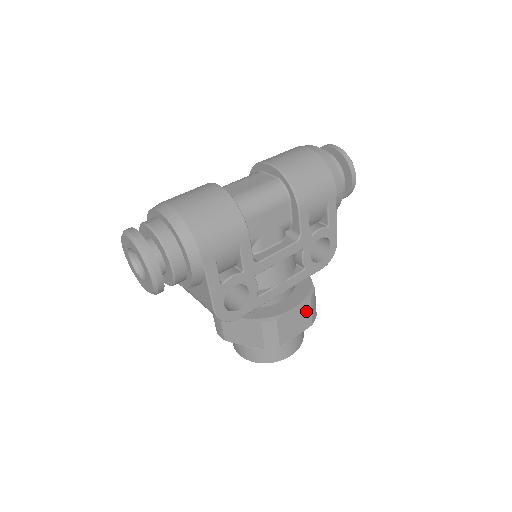
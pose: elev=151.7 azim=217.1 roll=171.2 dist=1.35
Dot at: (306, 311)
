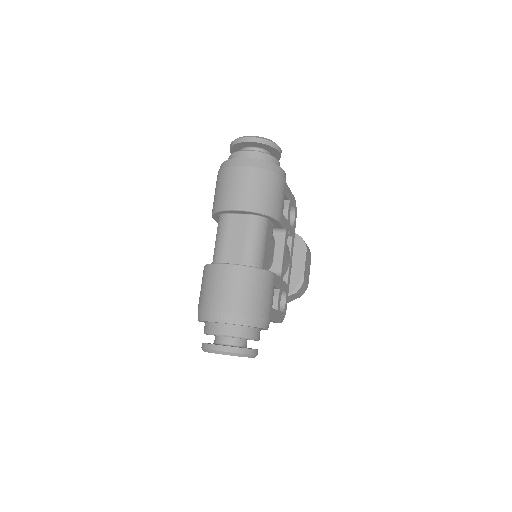
Dot at: (308, 256)
